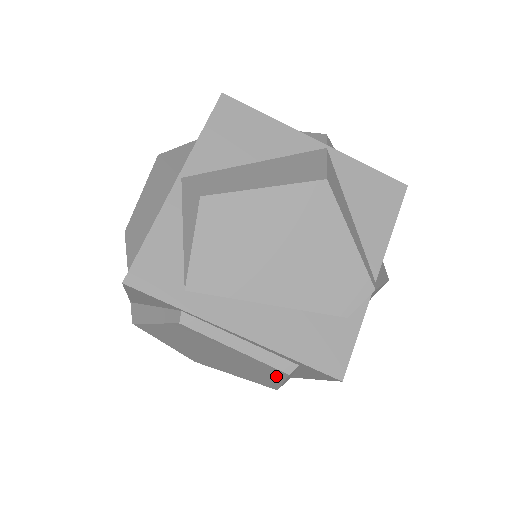
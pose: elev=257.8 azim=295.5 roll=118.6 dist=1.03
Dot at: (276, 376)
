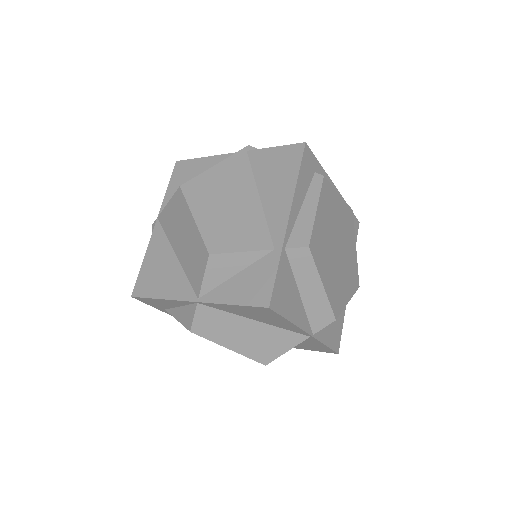
Dot at: occluded
